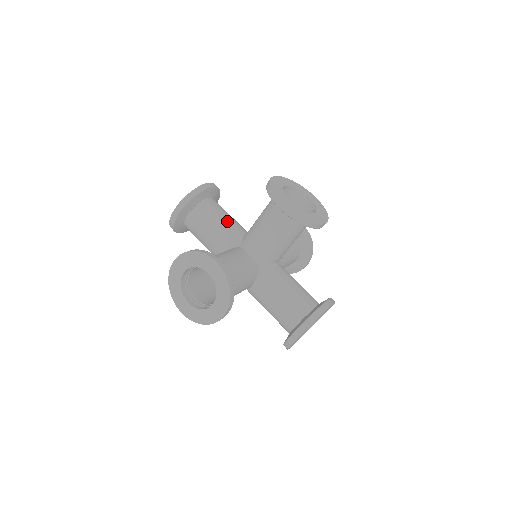
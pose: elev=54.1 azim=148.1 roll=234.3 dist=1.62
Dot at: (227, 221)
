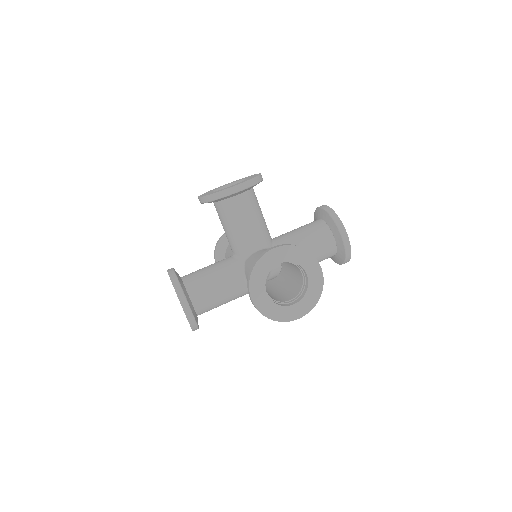
Dot at: (214, 266)
